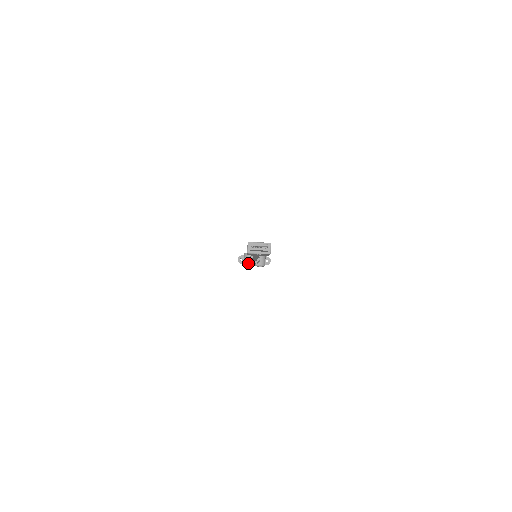
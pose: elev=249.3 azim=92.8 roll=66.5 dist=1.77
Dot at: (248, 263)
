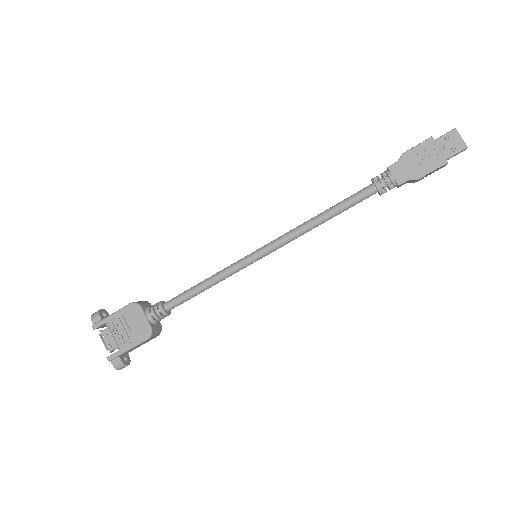
Dot at: (143, 306)
